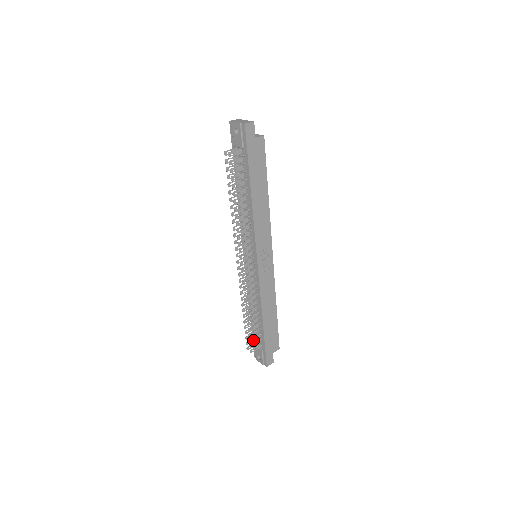
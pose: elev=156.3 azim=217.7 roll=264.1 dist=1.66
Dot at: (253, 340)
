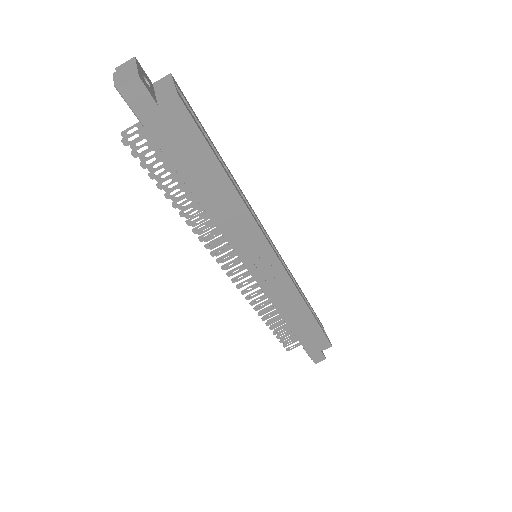
Dot at: (287, 340)
